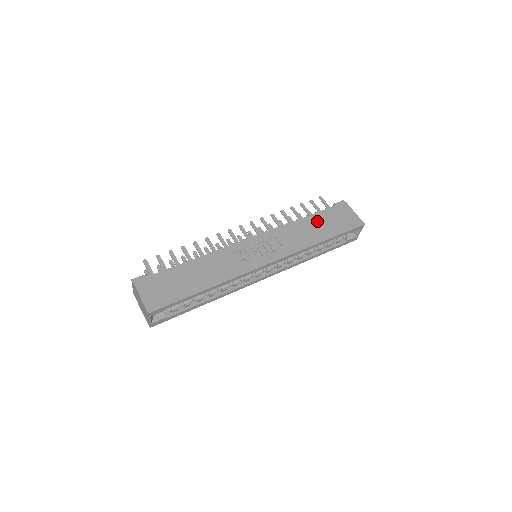
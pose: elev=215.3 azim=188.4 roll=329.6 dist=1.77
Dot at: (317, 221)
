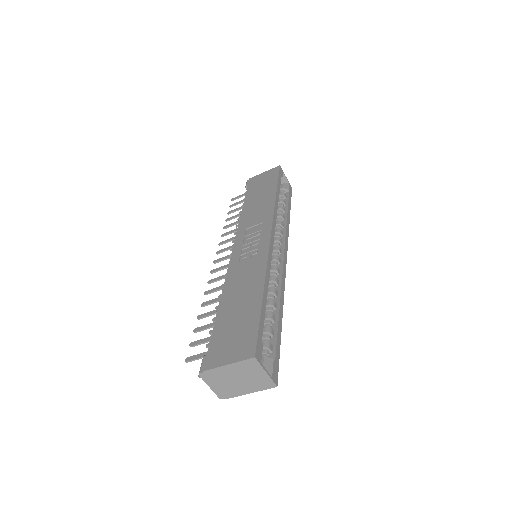
Dot at: (253, 198)
